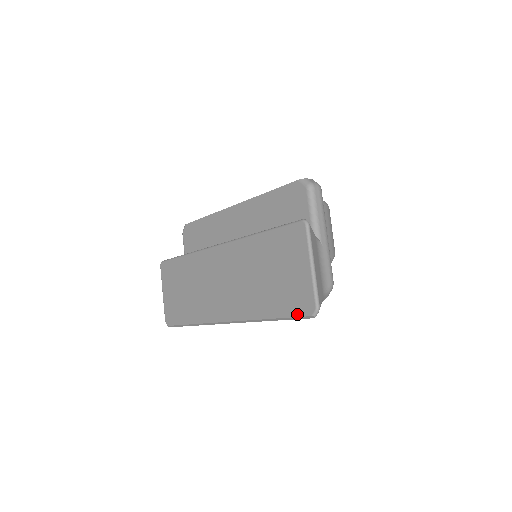
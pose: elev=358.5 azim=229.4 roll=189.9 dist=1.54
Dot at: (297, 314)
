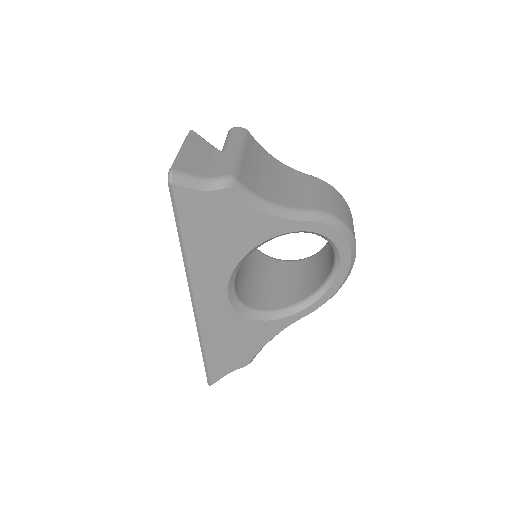
Dot at: (172, 200)
